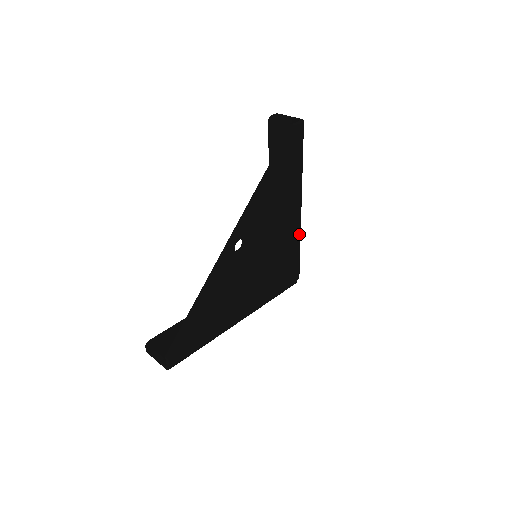
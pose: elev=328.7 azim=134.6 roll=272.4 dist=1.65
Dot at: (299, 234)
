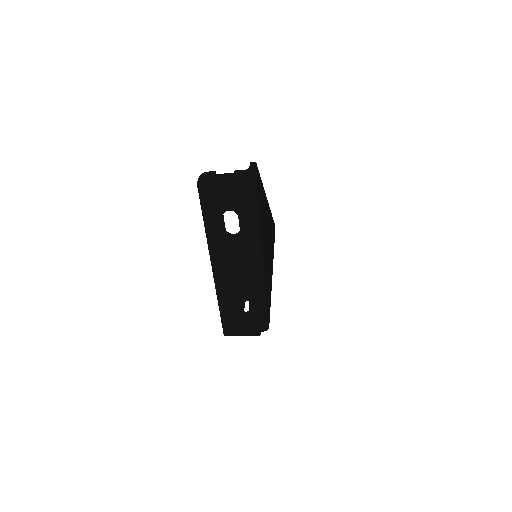
Dot at: (271, 289)
